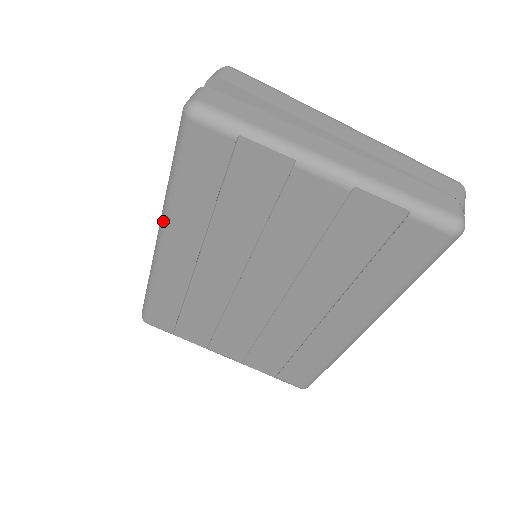
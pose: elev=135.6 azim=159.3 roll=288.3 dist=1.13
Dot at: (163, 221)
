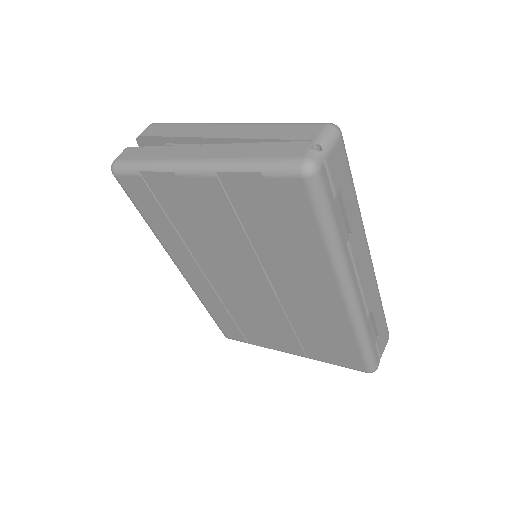
Dot at: (166, 251)
